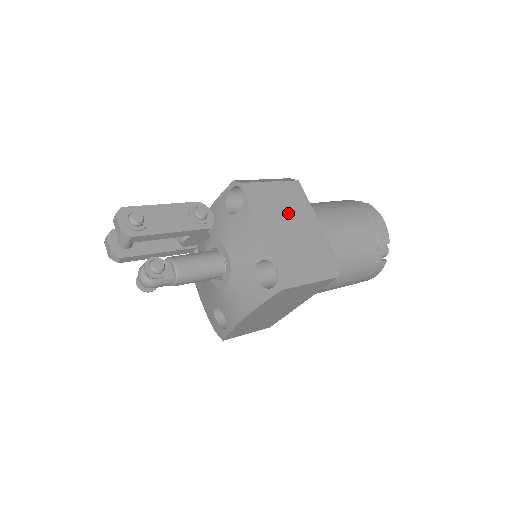
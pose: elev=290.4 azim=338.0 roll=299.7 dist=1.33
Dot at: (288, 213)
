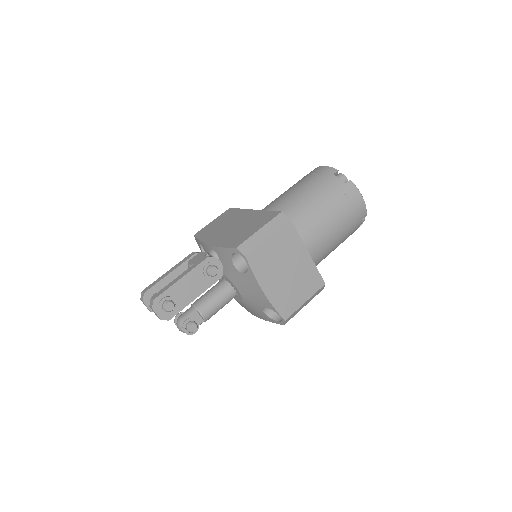
Dot at: (284, 262)
